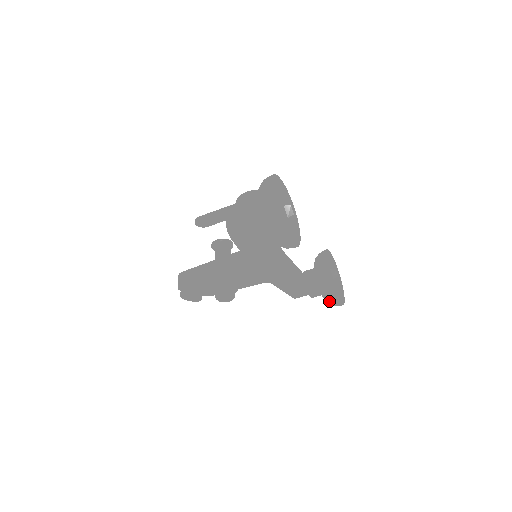
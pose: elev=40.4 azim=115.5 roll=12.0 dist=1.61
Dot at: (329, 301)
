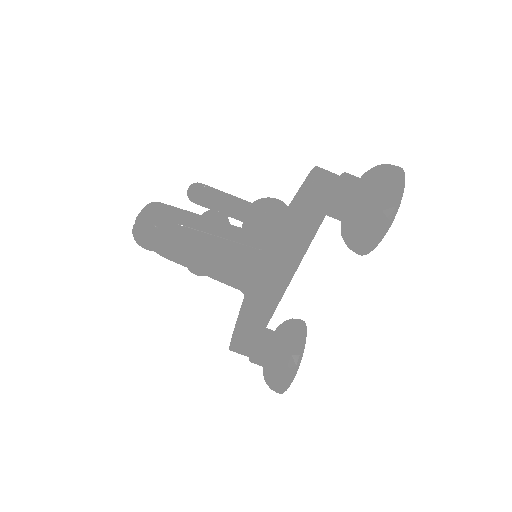
Dot at: (280, 373)
